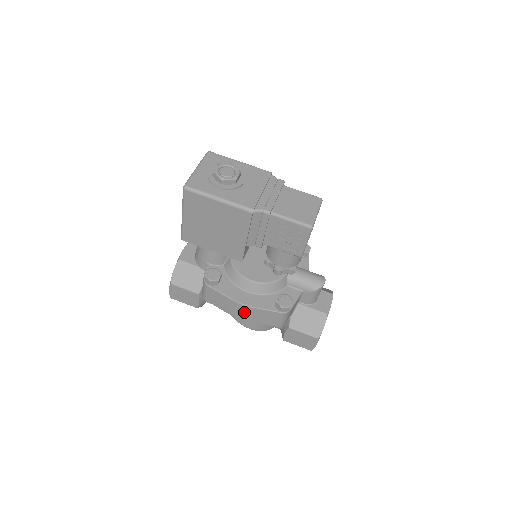
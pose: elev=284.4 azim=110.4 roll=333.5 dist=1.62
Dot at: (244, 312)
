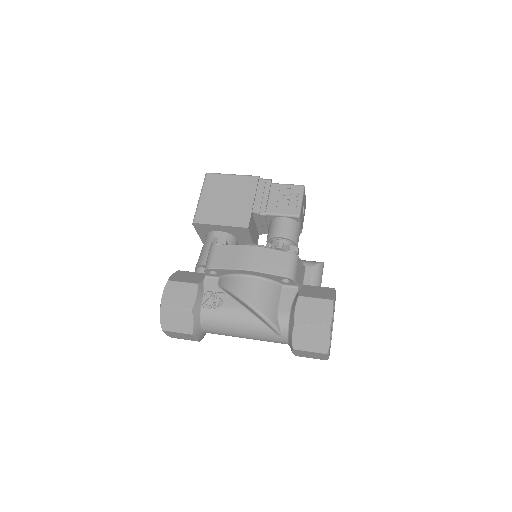
Dot at: (253, 257)
